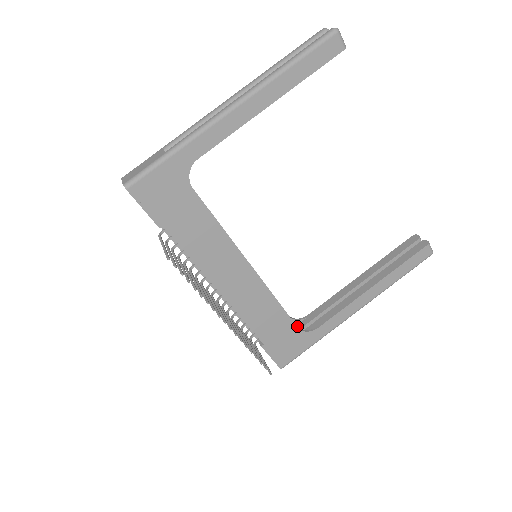
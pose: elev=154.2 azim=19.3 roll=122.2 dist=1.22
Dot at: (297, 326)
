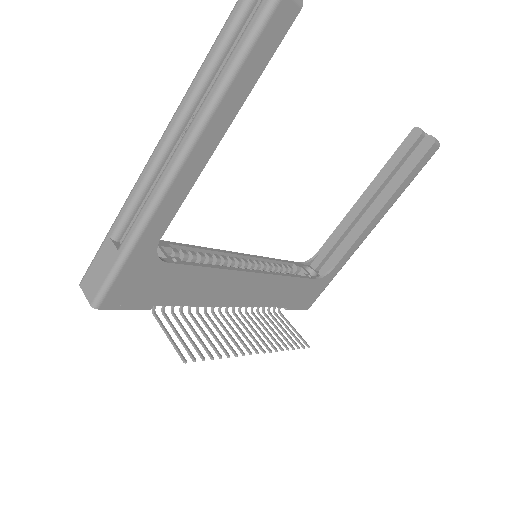
Dot at: (311, 266)
